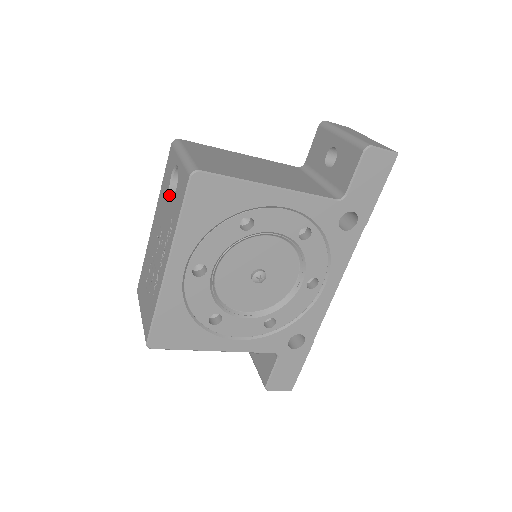
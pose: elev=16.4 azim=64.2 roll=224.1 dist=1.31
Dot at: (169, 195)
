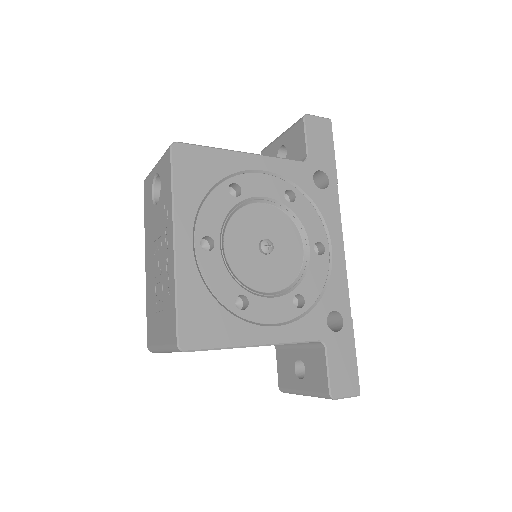
Dot at: (155, 205)
